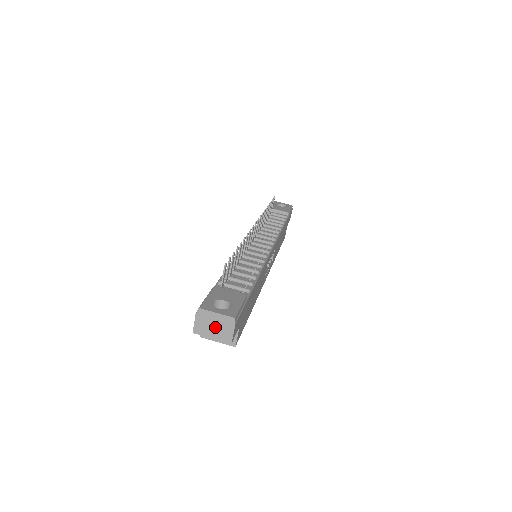
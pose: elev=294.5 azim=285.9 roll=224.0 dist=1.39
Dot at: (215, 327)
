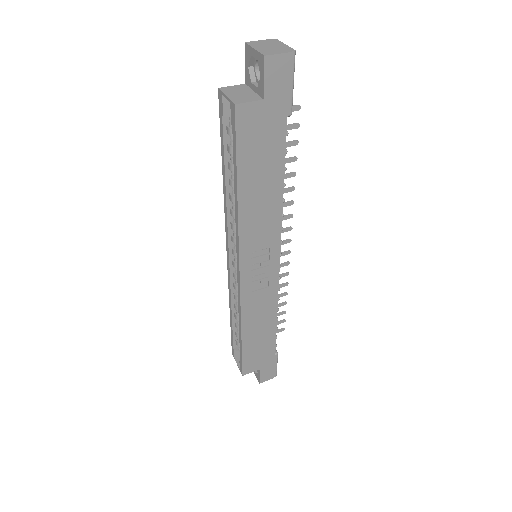
Dot at: (270, 47)
